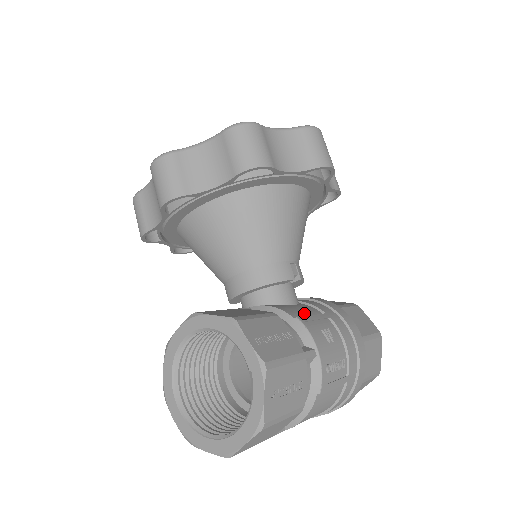
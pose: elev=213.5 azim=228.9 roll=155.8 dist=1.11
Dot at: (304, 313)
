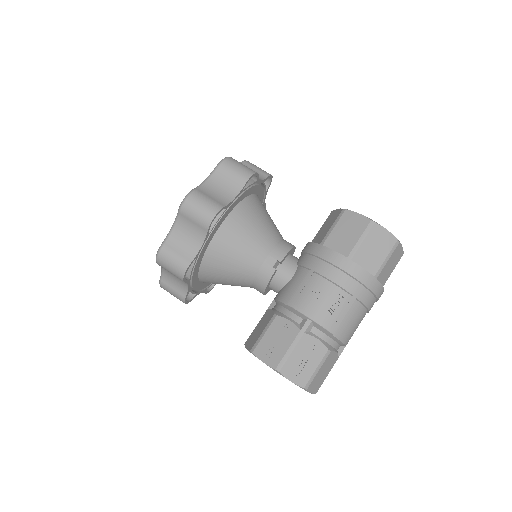
Dot at: (295, 288)
